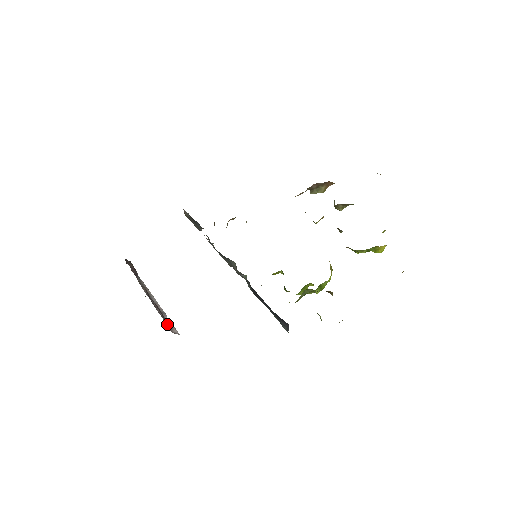
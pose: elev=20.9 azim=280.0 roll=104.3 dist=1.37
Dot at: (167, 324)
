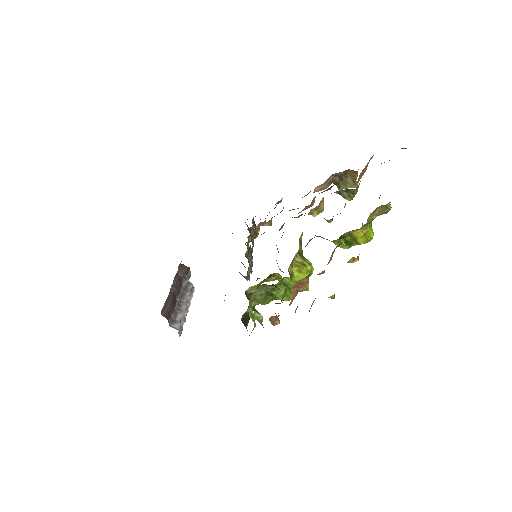
Dot at: (161, 314)
